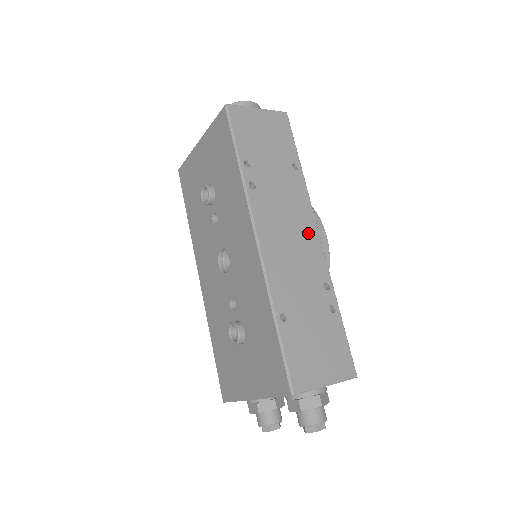
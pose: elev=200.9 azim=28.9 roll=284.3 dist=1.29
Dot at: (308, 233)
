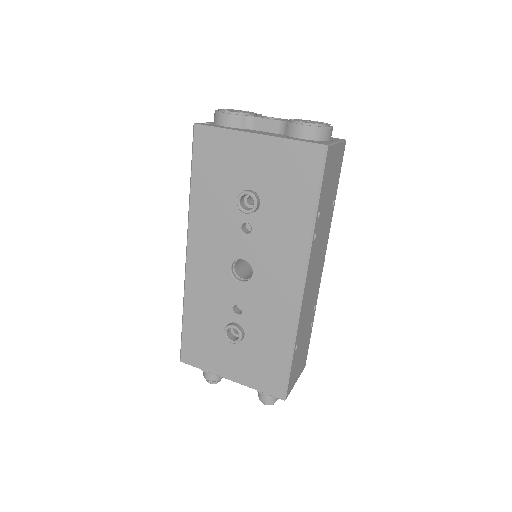
Dot at: (321, 267)
